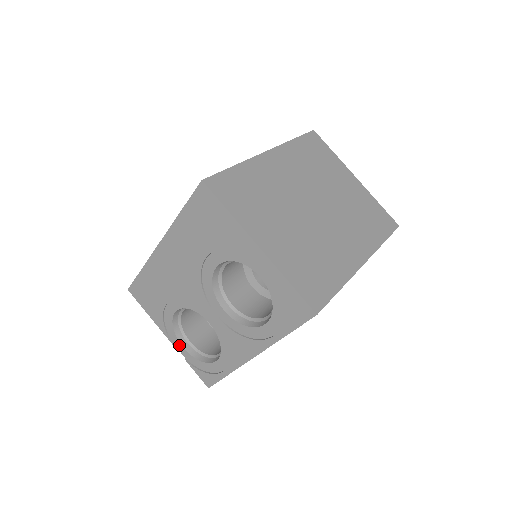
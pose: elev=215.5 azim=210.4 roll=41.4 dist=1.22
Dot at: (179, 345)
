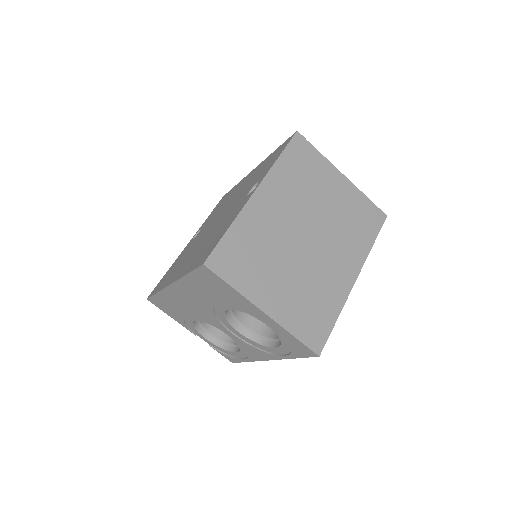
Dot at: (202, 337)
